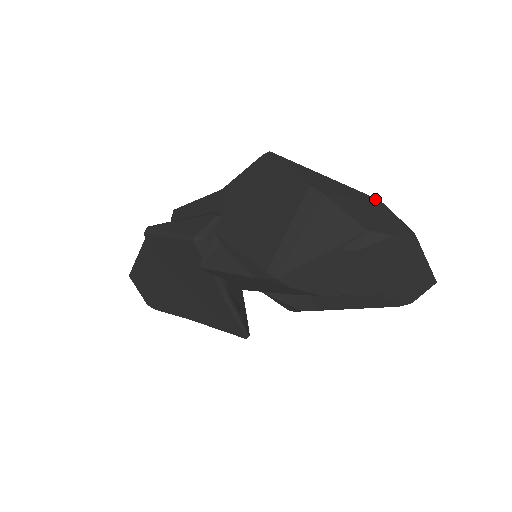
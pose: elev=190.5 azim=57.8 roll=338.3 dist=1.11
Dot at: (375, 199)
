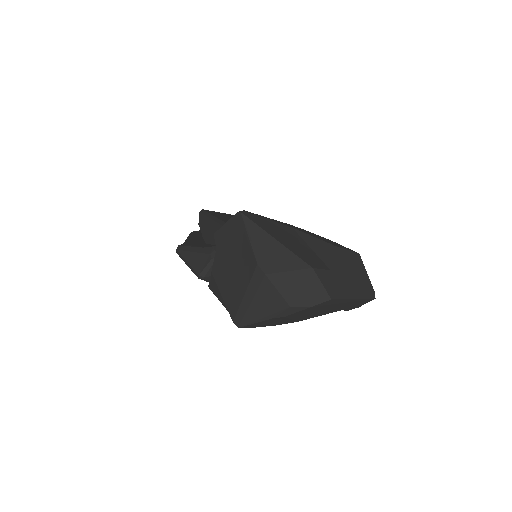
Dot at: (308, 268)
